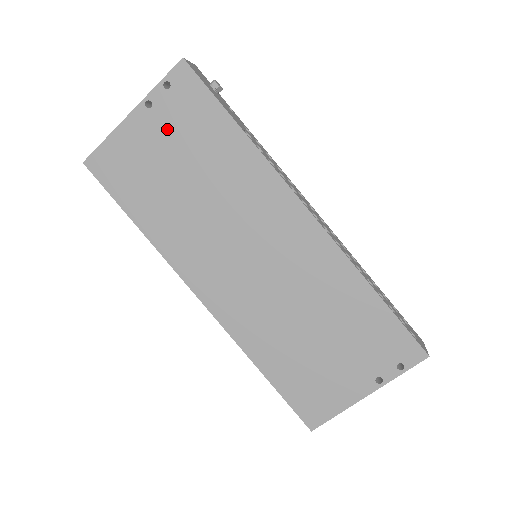
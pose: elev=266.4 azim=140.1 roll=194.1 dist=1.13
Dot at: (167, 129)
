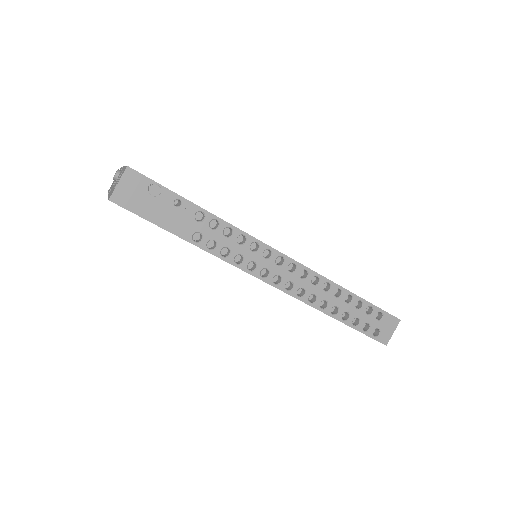
Dot at: occluded
